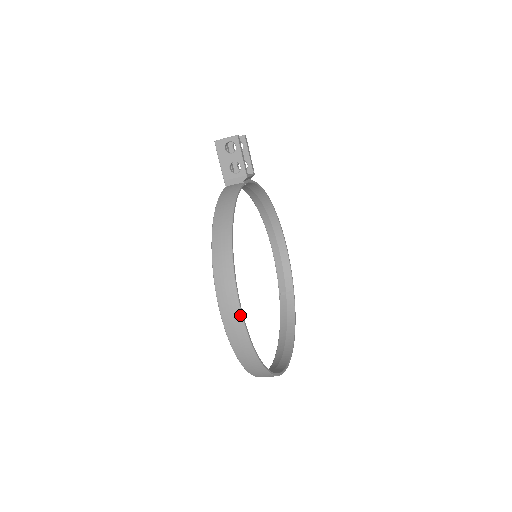
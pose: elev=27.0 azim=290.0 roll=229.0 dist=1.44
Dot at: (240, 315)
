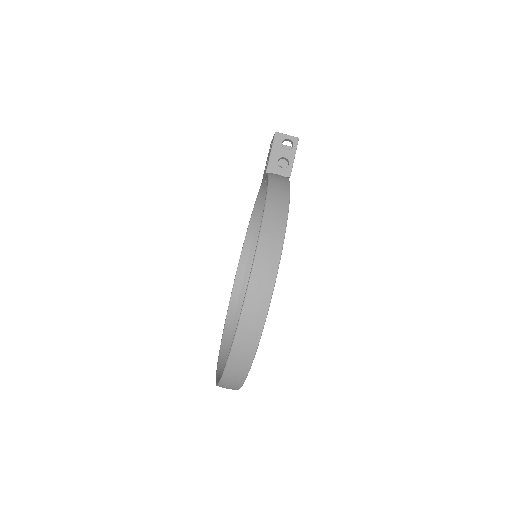
Dot at: (275, 272)
